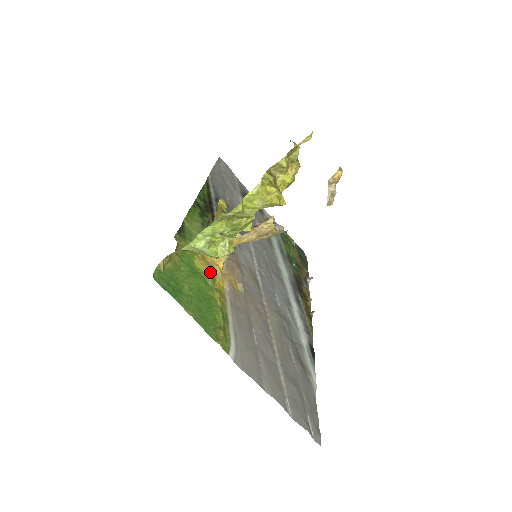
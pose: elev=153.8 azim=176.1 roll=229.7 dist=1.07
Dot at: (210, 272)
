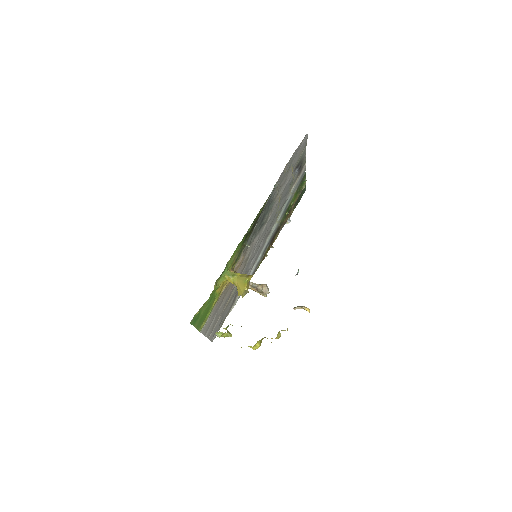
Dot at: (220, 291)
